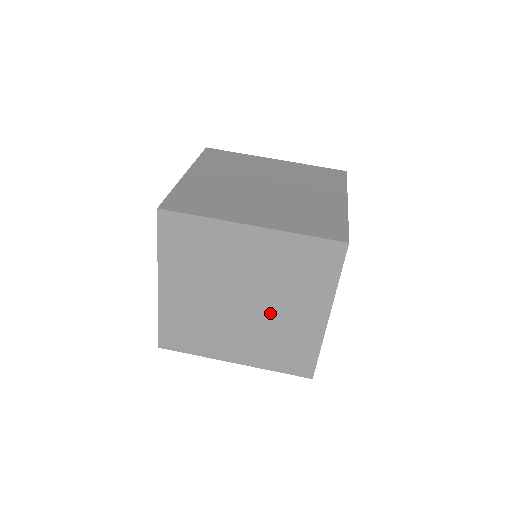
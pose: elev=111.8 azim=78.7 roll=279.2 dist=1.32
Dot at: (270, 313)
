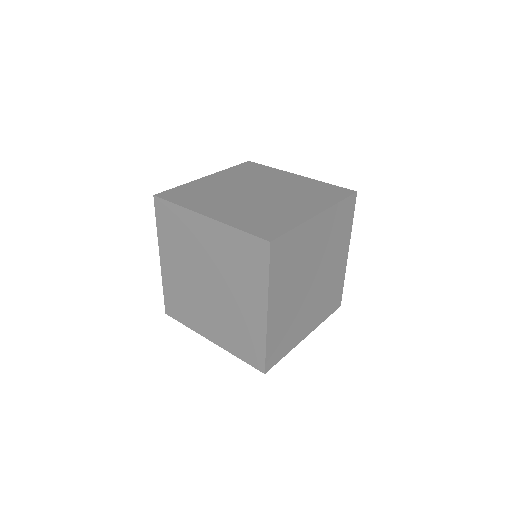
Dot at: (227, 299)
